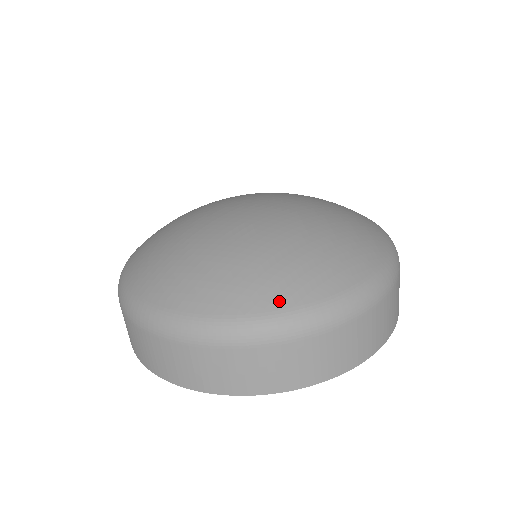
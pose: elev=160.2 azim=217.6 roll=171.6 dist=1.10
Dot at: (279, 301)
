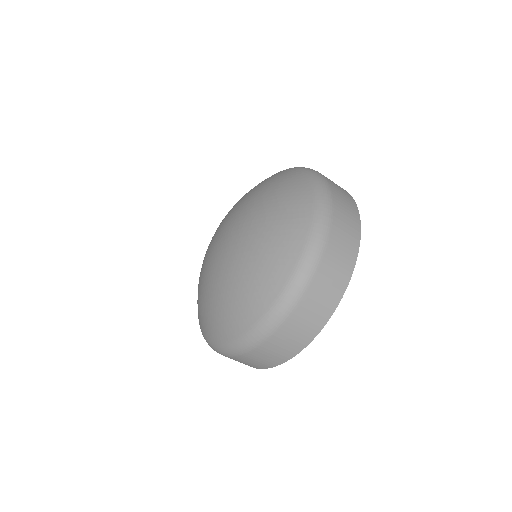
Dot at: (204, 332)
